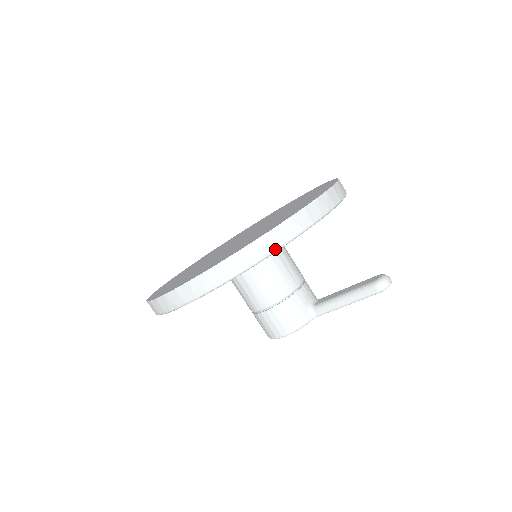
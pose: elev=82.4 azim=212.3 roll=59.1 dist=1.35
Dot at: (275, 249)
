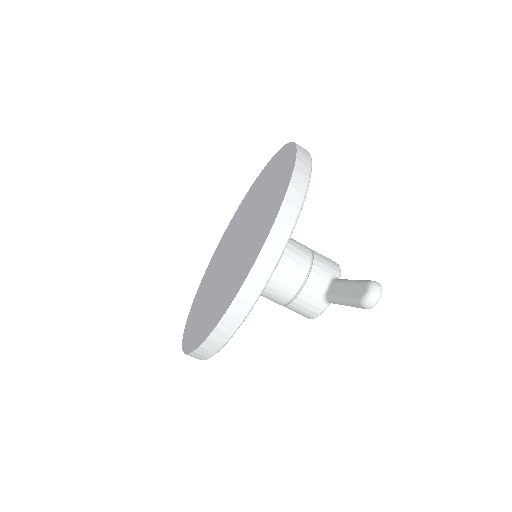
Dot at: (228, 339)
